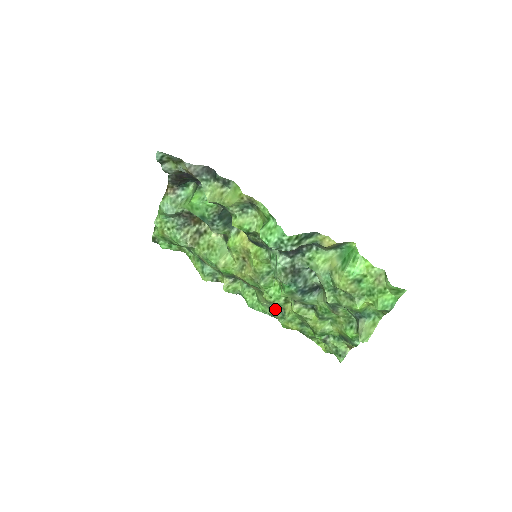
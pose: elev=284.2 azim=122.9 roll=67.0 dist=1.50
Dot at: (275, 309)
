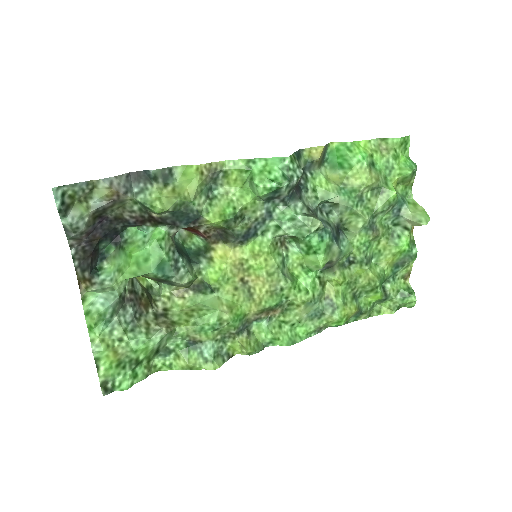
Dot at: (318, 310)
